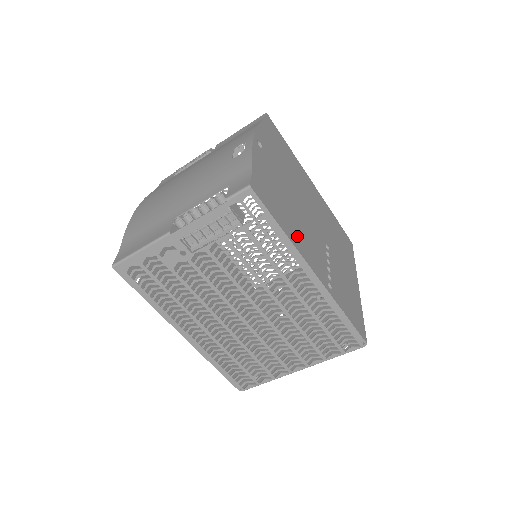
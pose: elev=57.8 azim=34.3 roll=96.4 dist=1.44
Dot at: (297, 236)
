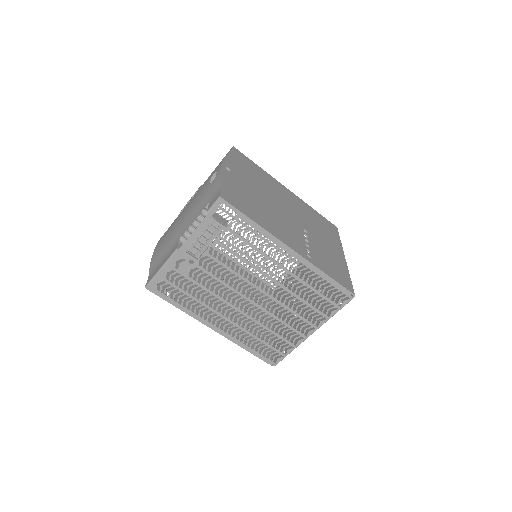
Dot at: (270, 225)
